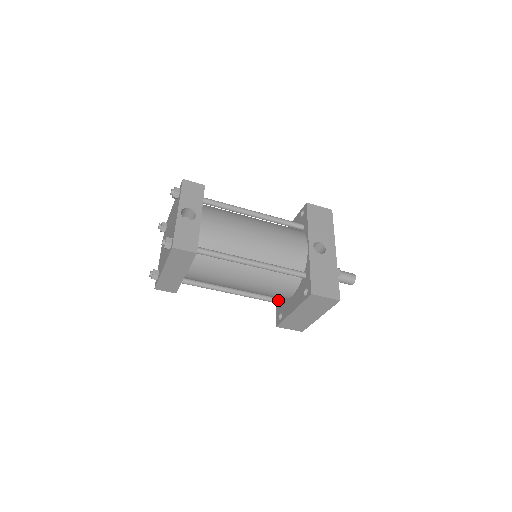
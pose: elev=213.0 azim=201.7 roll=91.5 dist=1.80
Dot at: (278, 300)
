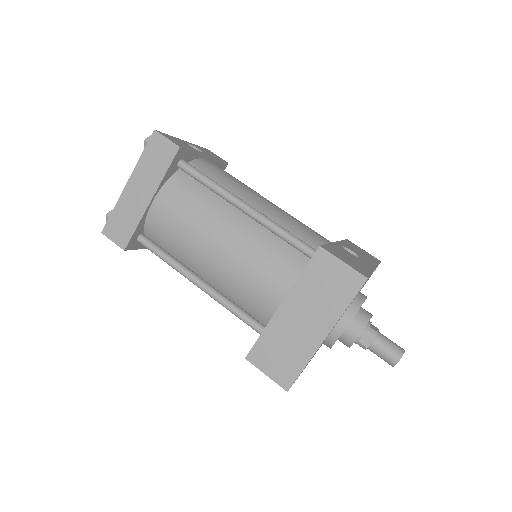
Dot at: occluded
